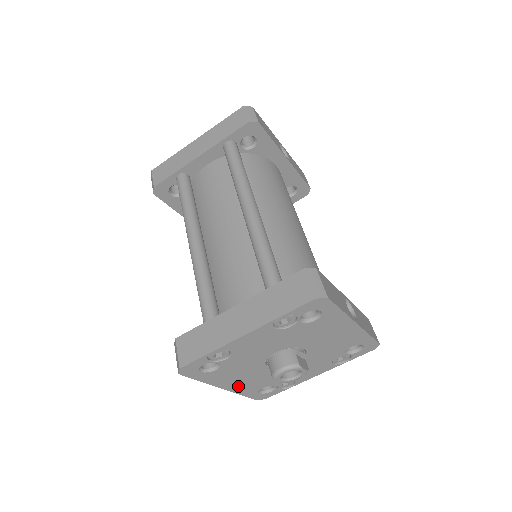
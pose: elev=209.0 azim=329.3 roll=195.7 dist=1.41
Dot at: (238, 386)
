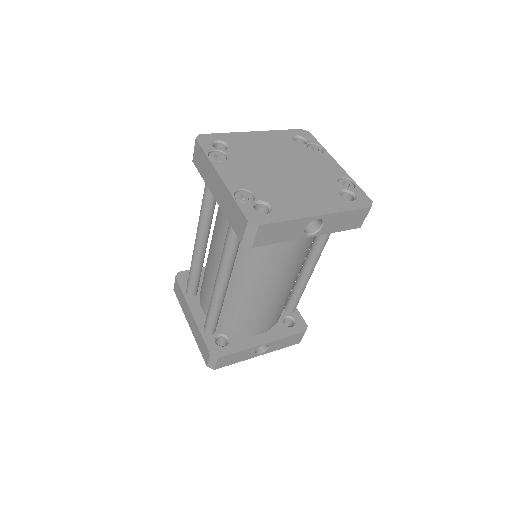
Dot at: occluded
